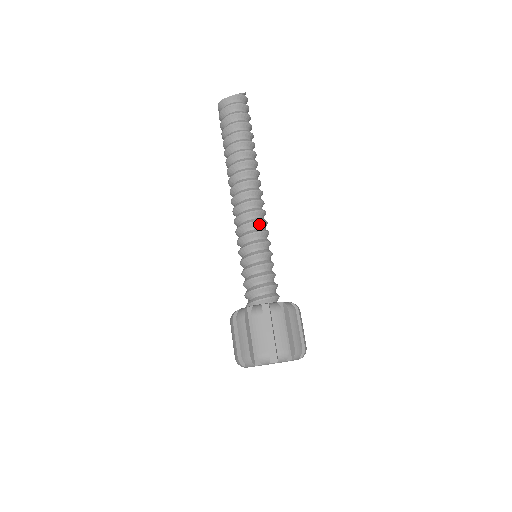
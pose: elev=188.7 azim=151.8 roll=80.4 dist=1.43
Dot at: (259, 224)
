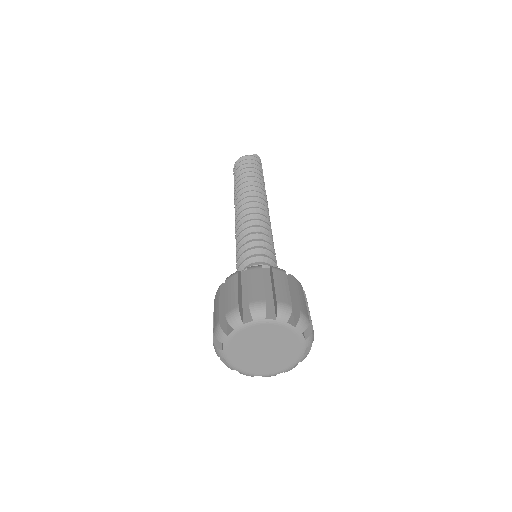
Dot at: (247, 225)
